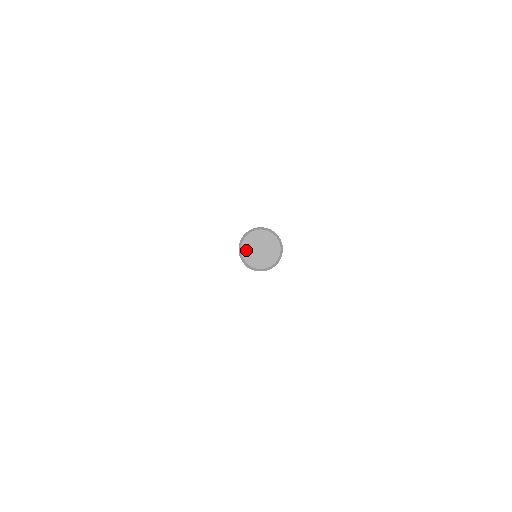
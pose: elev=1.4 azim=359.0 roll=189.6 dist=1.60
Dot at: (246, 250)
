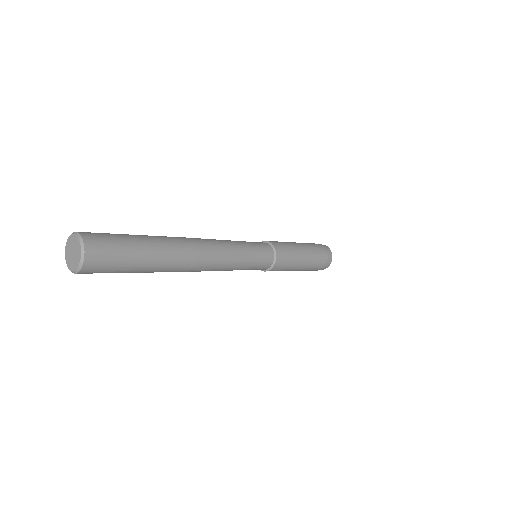
Dot at: (67, 256)
